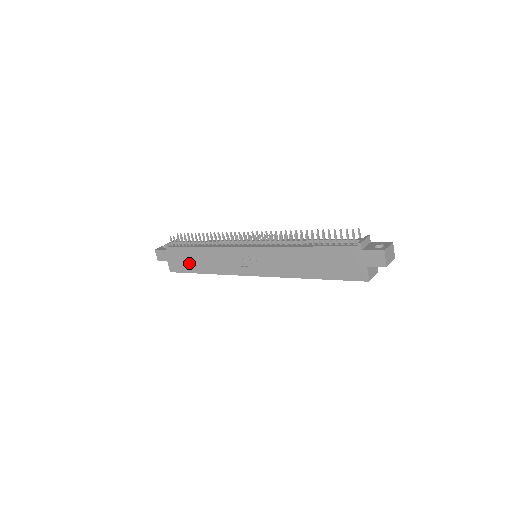
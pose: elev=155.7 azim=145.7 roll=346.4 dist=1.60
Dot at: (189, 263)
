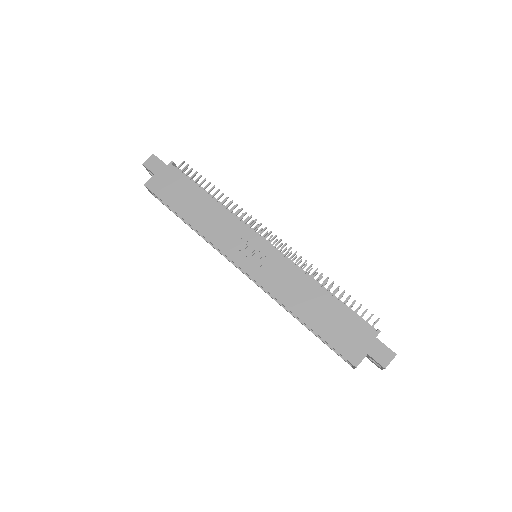
Dot at: (179, 197)
